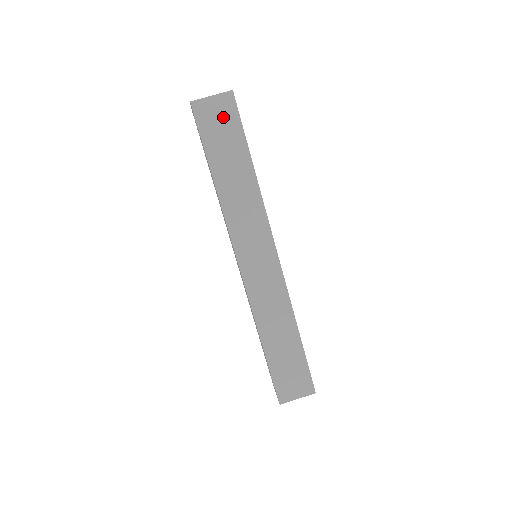
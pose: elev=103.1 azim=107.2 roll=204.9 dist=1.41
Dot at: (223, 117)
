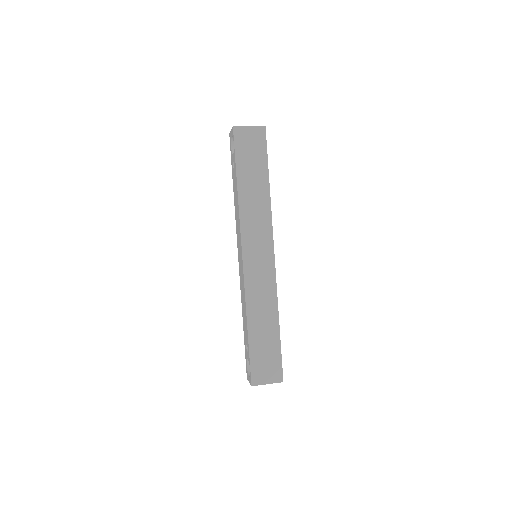
Dot at: (254, 143)
